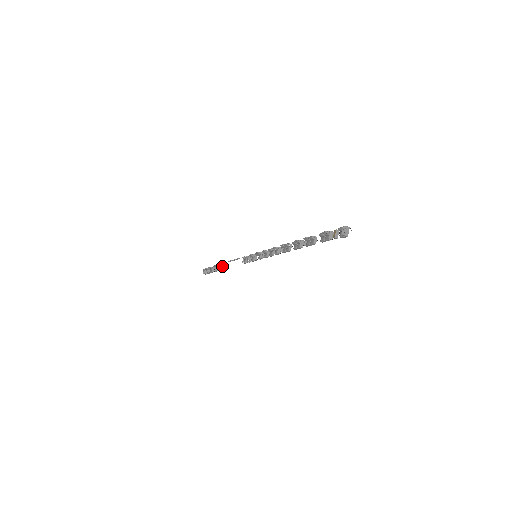
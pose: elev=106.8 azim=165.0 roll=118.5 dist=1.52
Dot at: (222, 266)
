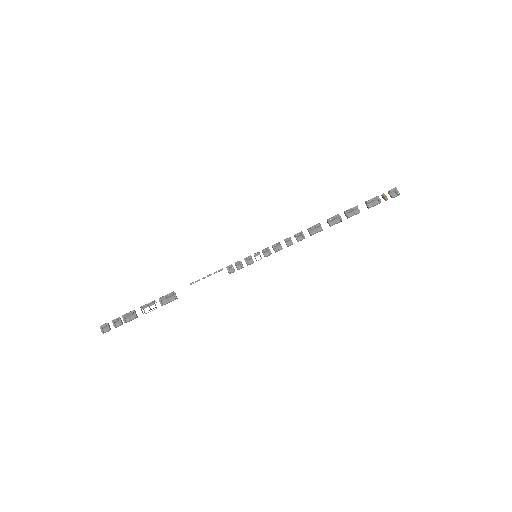
Dot at: (166, 298)
